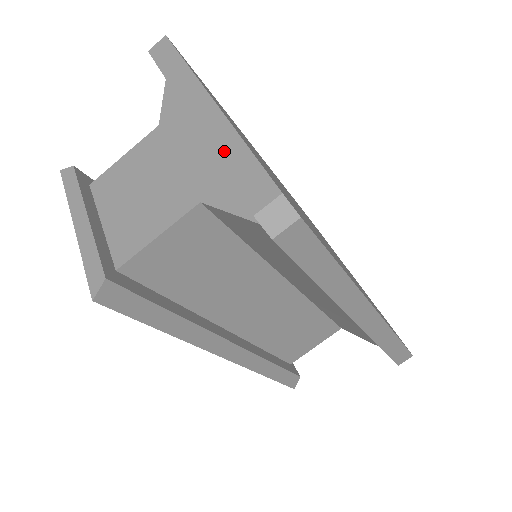
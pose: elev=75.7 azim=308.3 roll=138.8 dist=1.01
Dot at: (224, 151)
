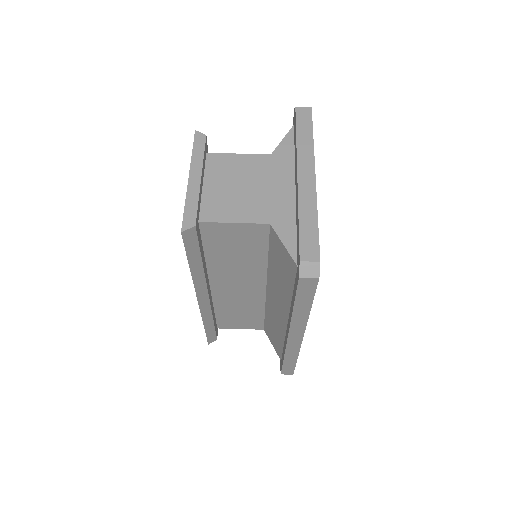
Dot at: (305, 214)
